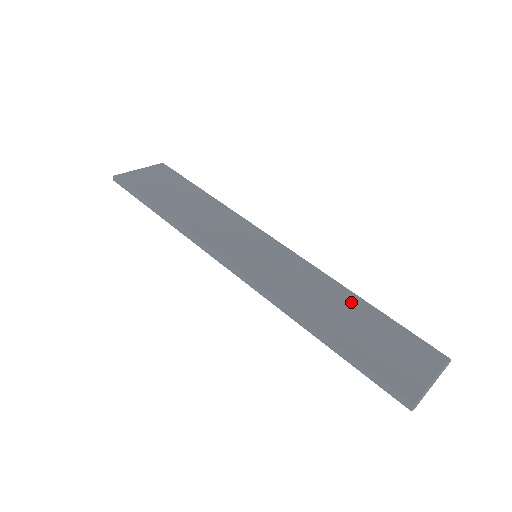
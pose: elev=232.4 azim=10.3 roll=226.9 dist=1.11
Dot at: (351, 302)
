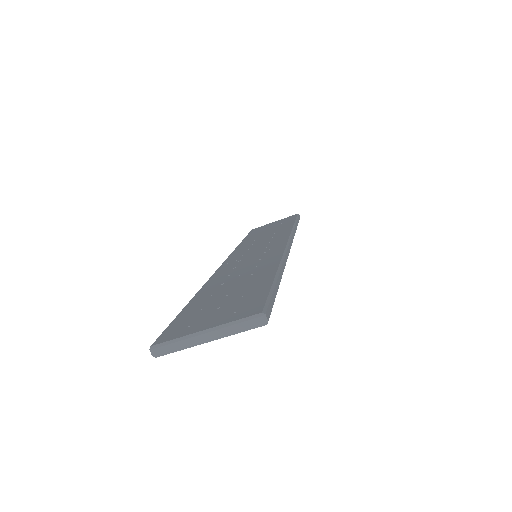
Dot at: (261, 273)
